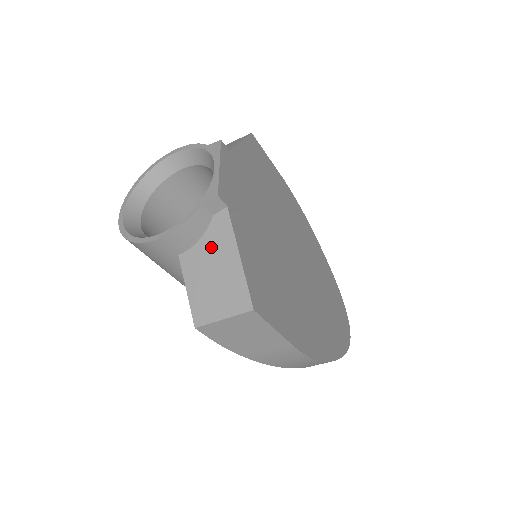
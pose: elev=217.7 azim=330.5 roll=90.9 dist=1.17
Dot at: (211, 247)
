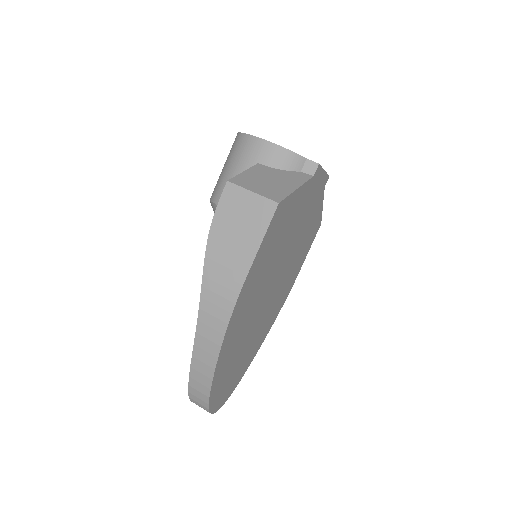
Dot at: (284, 175)
